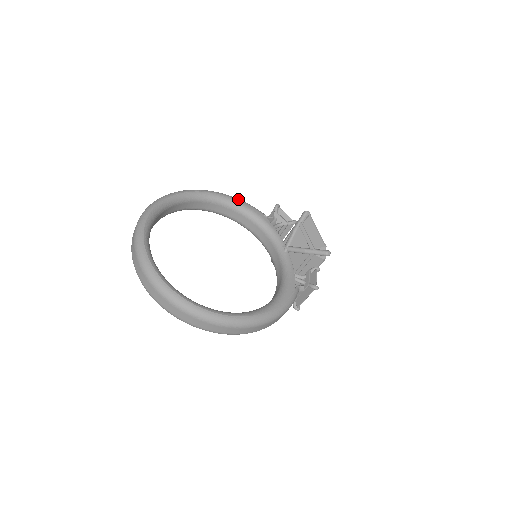
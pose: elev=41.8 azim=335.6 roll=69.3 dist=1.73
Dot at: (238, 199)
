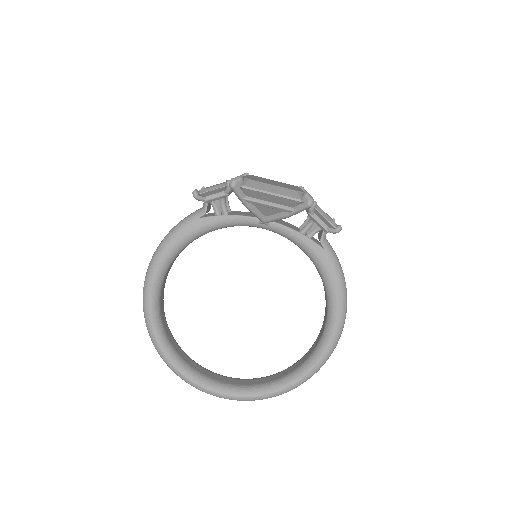
Dot at: (169, 242)
